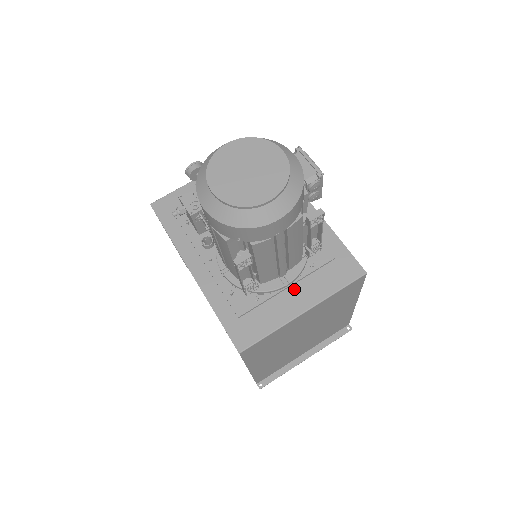
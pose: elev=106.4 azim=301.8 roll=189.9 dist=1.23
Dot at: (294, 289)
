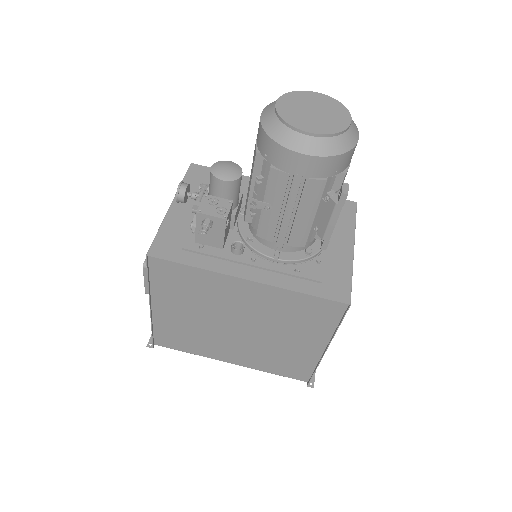
Dot at: (331, 239)
